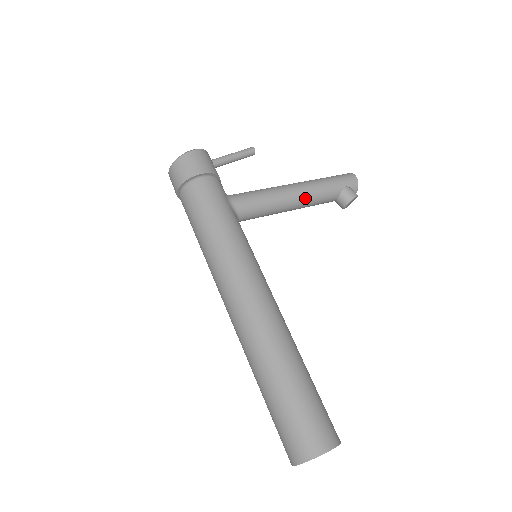
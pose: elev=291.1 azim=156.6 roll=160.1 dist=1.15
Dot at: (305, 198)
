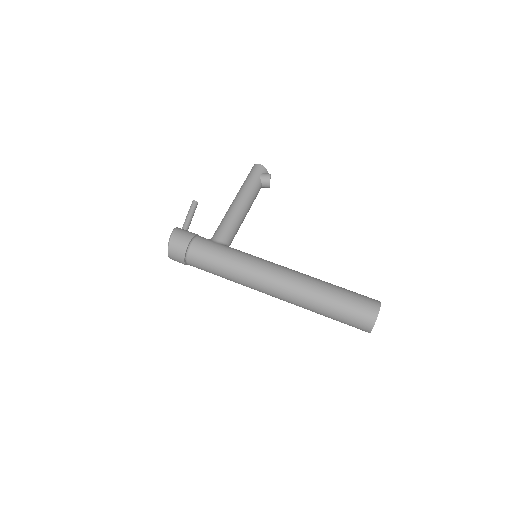
Dot at: (248, 202)
